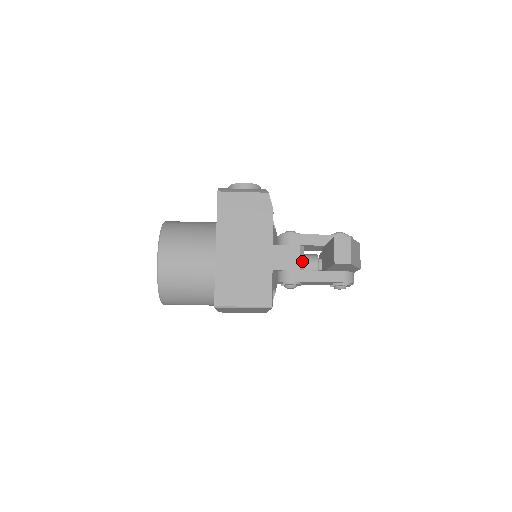
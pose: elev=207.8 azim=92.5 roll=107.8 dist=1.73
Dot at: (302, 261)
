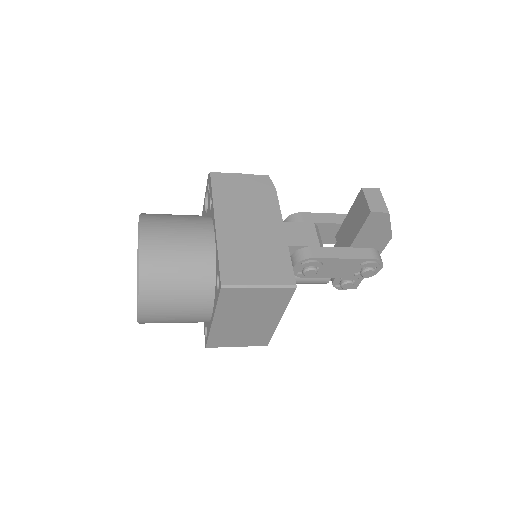
Dot at: (320, 240)
